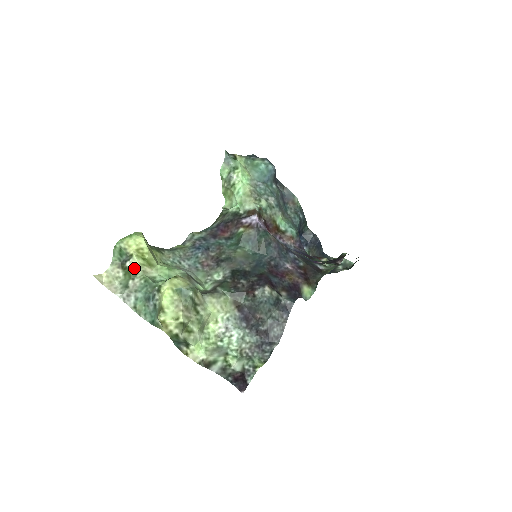
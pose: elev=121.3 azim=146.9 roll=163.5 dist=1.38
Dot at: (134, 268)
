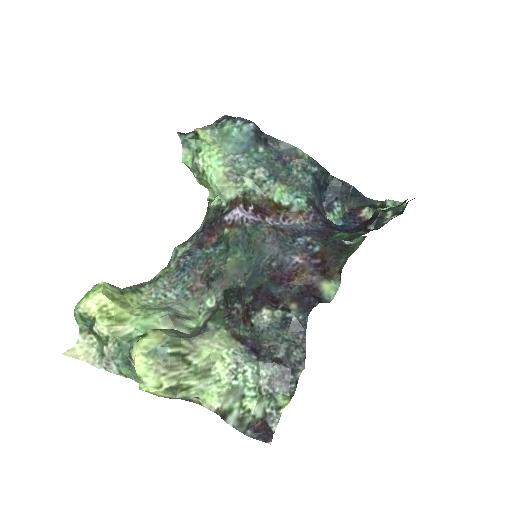
Dot at: (102, 333)
